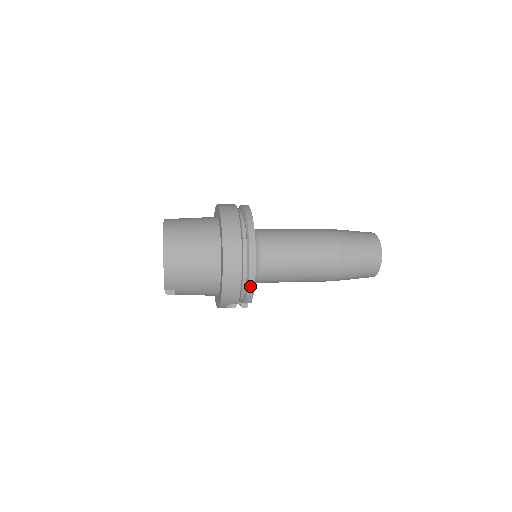
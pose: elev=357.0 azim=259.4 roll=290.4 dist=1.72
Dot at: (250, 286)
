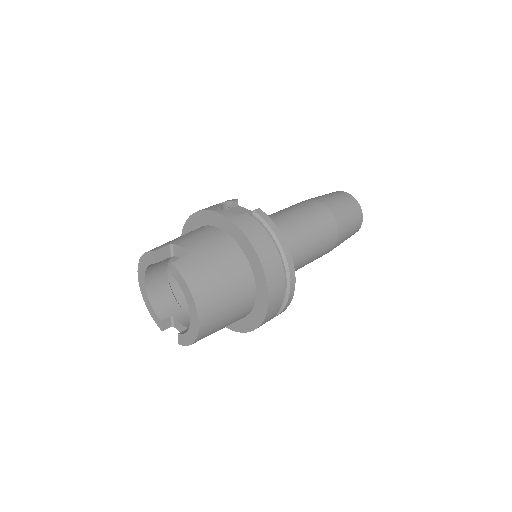
Dot at: occluded
